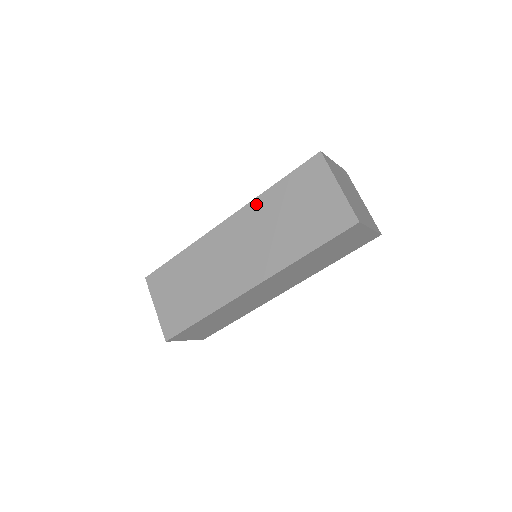
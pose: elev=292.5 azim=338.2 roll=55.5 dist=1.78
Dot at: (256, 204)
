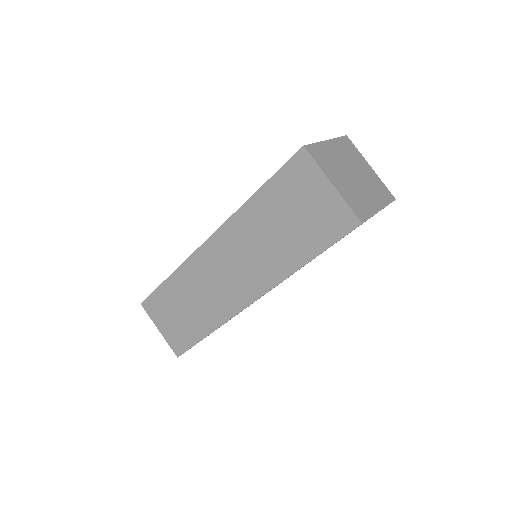
Dot at: occluded
